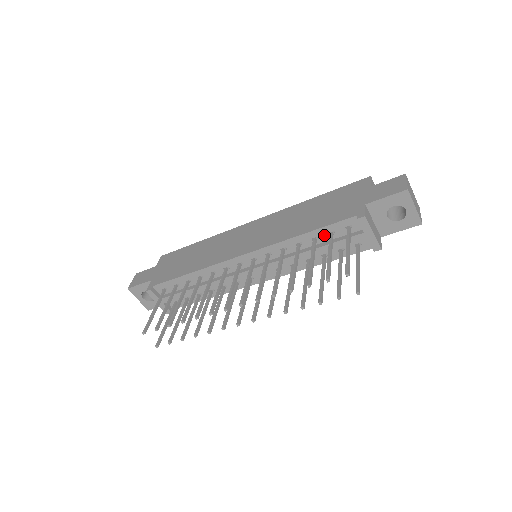
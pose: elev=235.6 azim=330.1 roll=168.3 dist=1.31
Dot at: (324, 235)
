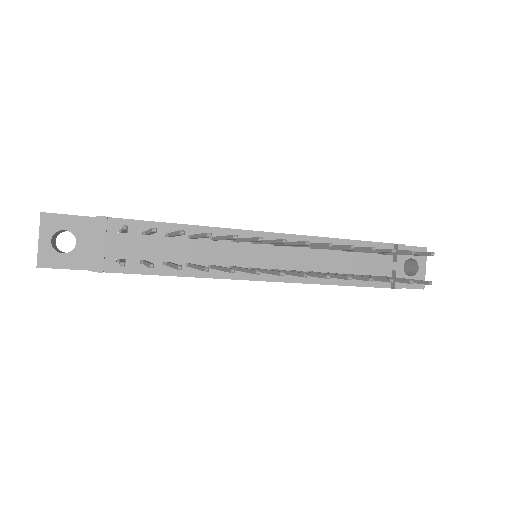
Dot at: occluded
